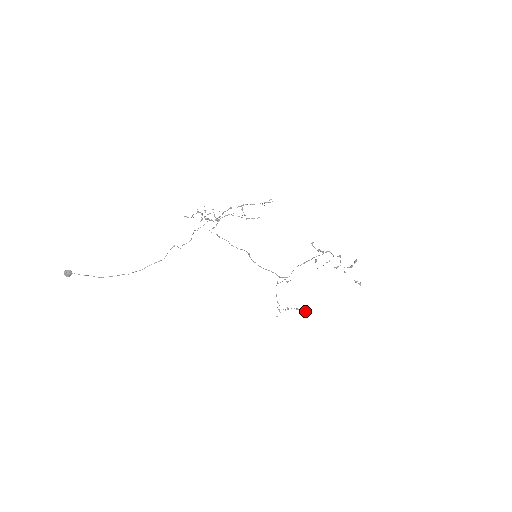
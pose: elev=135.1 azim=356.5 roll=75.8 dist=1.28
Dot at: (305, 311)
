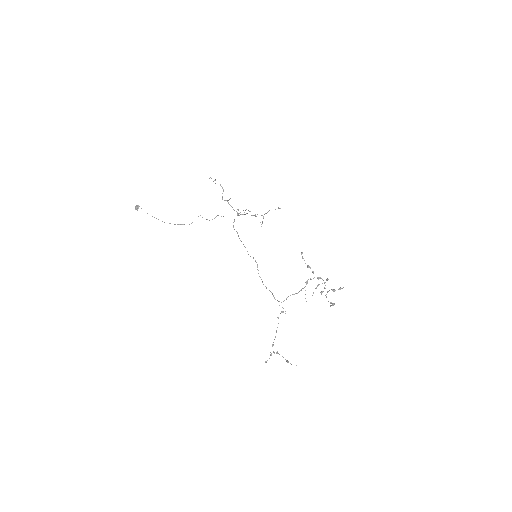
Dot at: occluded
